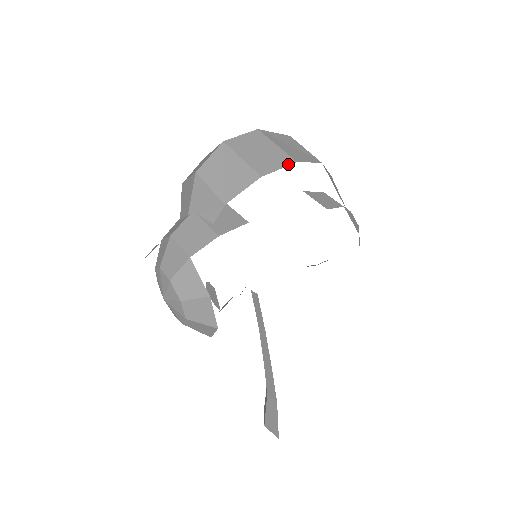
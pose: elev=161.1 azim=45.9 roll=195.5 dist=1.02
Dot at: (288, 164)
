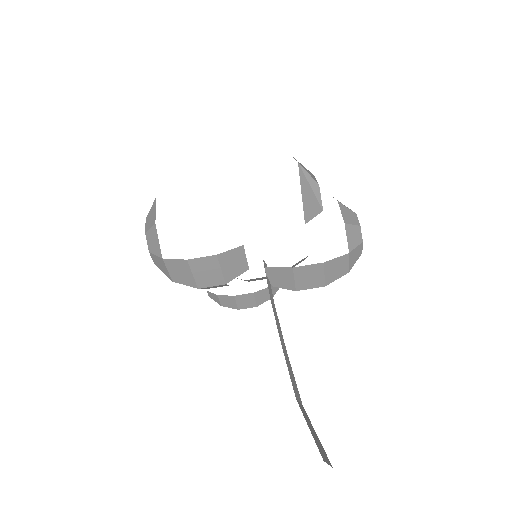
Dot at: occluded
